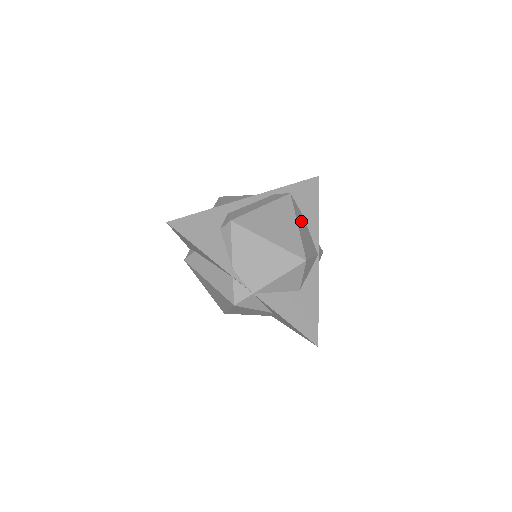
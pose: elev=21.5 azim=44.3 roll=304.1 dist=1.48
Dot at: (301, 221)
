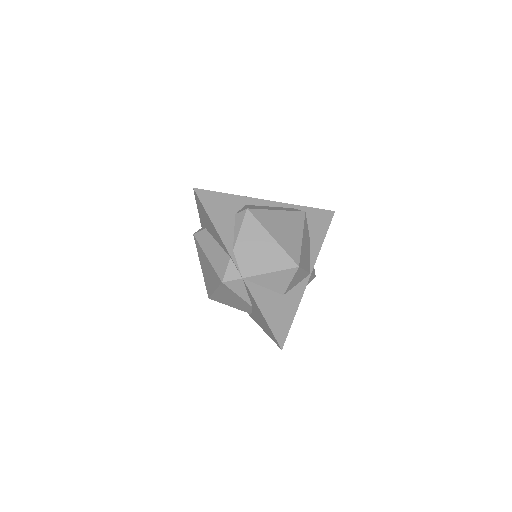
Dot at: (306, 238)
